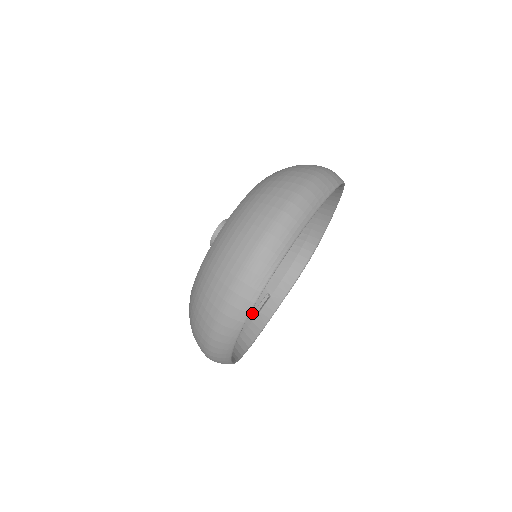
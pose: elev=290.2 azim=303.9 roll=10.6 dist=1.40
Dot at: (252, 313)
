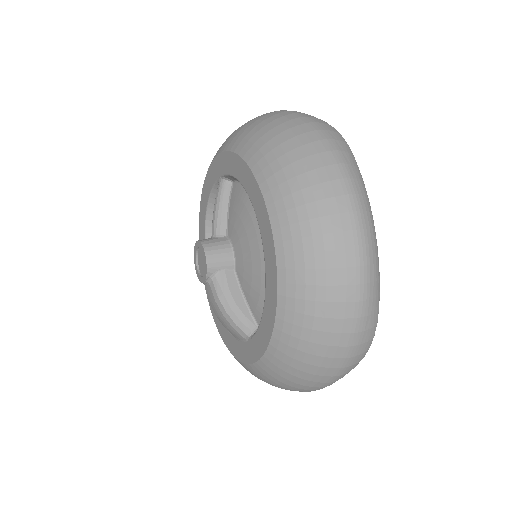
Dot at: occluded
